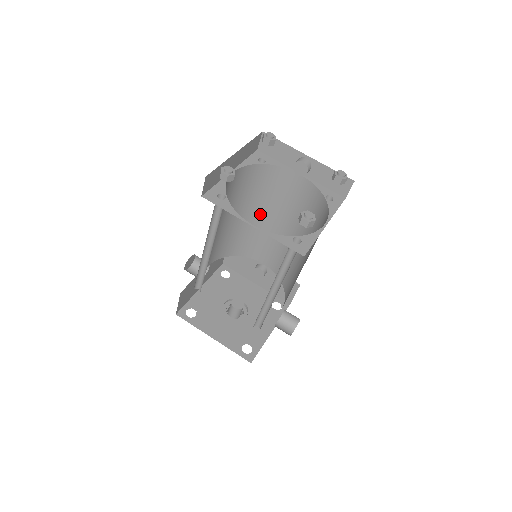
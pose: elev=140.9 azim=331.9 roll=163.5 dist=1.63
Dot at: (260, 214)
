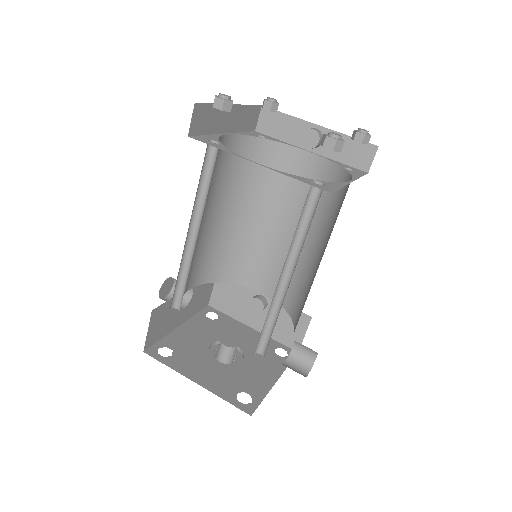
Dot at: (259, 216)
